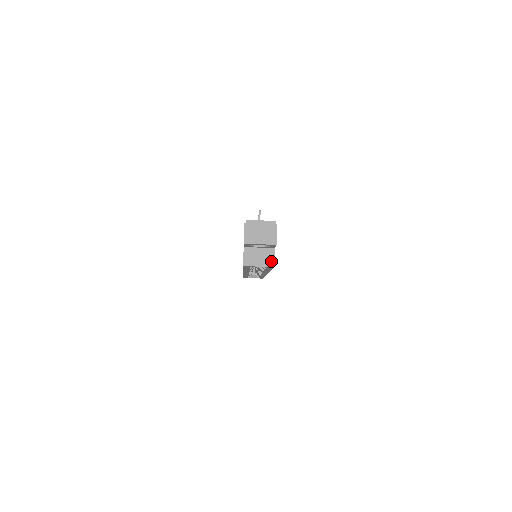
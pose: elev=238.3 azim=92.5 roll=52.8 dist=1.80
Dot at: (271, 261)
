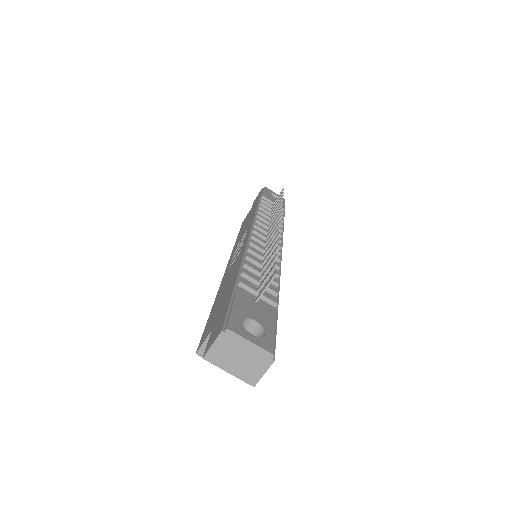
Dot at: occluded
